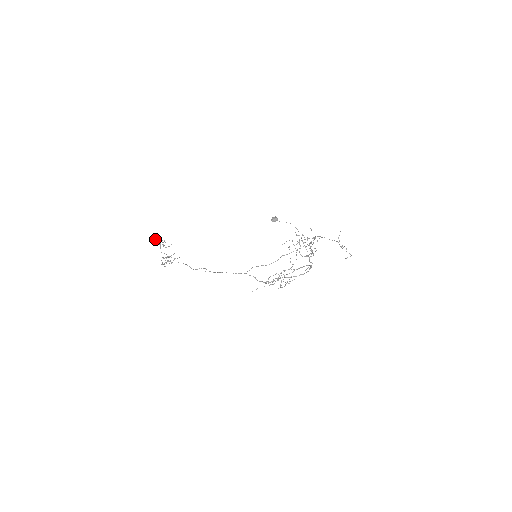
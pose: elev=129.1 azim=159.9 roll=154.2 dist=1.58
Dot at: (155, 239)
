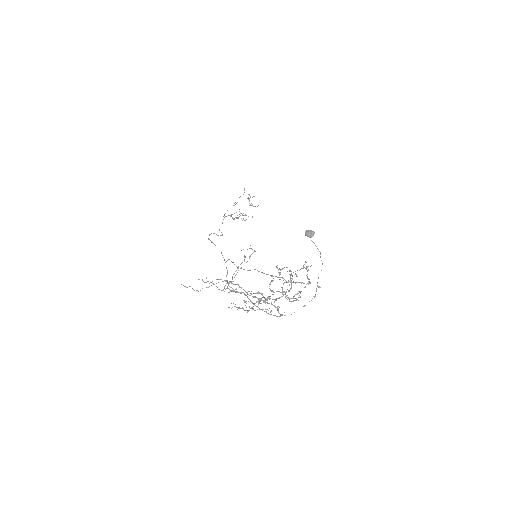
Dot at: (244, 189)
